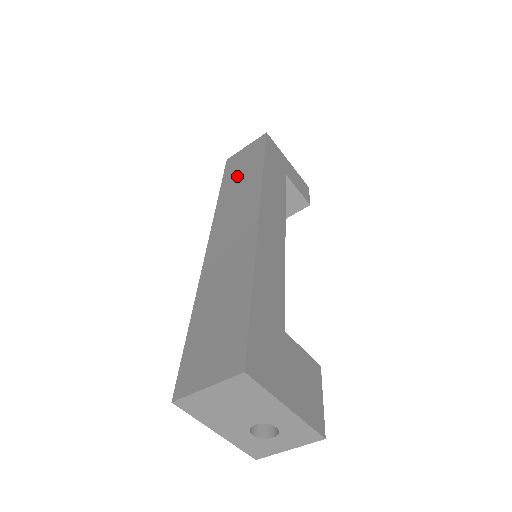
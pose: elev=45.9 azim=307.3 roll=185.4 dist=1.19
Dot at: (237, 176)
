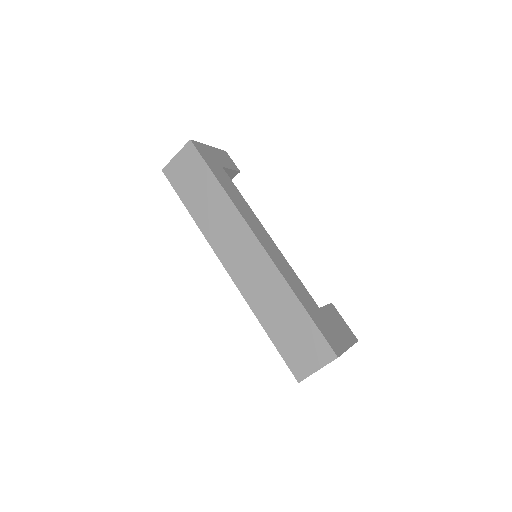
Dot at: (197, 196)
